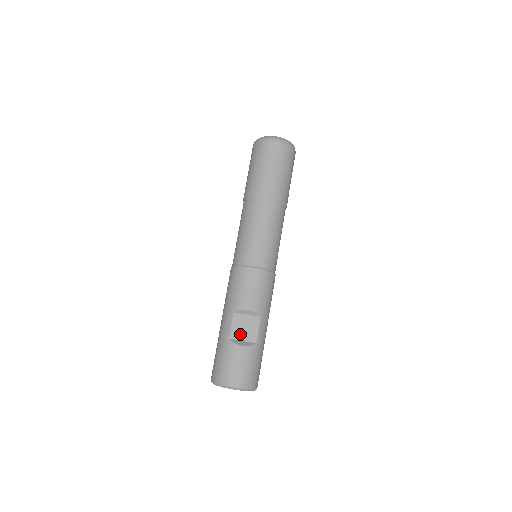
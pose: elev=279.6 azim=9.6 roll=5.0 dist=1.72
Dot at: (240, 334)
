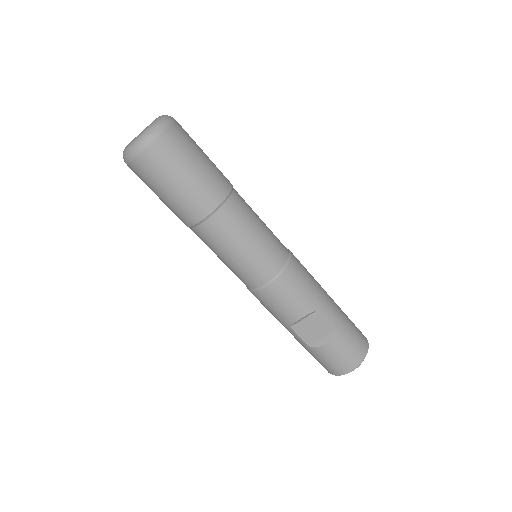
Dot at: (314, 336)
